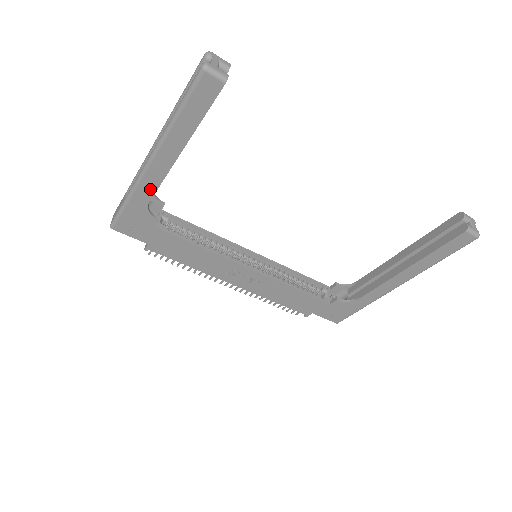
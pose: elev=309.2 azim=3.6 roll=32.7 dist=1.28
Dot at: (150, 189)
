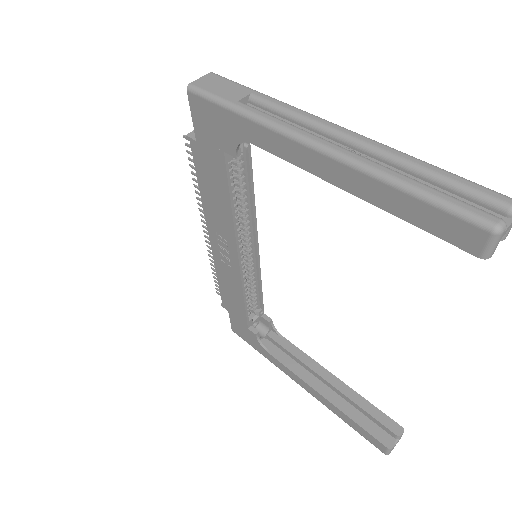
Dot at: (272, 145)
